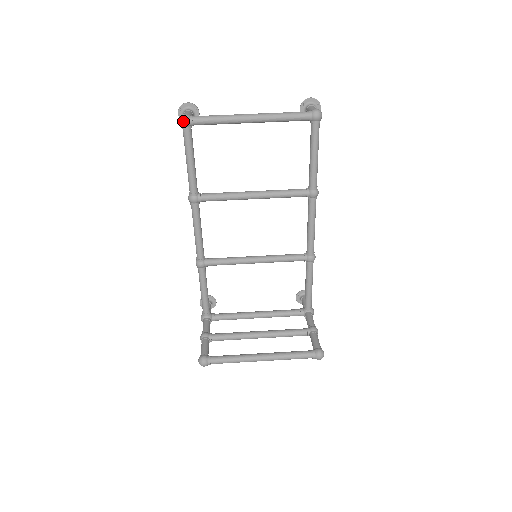
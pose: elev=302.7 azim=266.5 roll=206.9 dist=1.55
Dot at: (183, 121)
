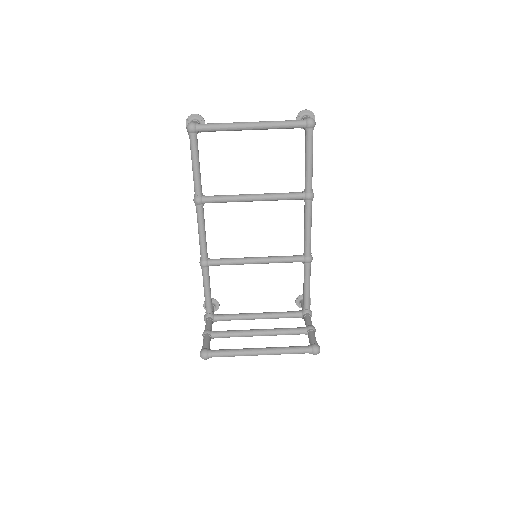
Dot at: (189, 128)
